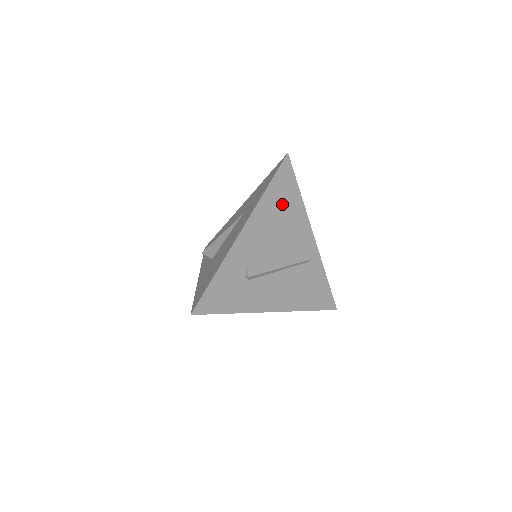
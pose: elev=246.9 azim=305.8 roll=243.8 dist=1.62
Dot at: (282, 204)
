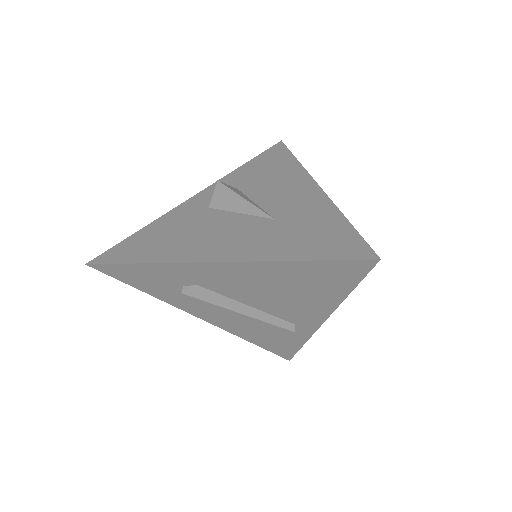
Dot at: (304, 283)
